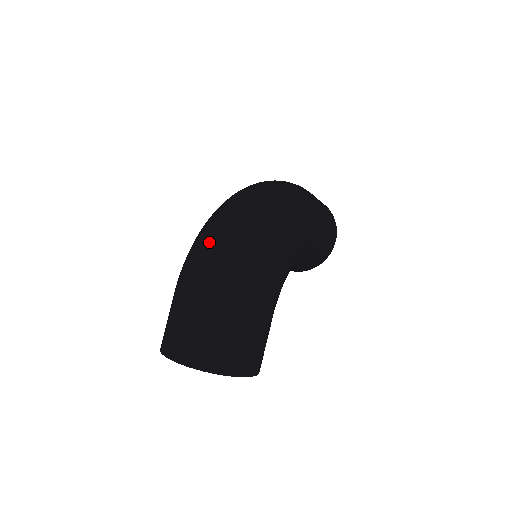
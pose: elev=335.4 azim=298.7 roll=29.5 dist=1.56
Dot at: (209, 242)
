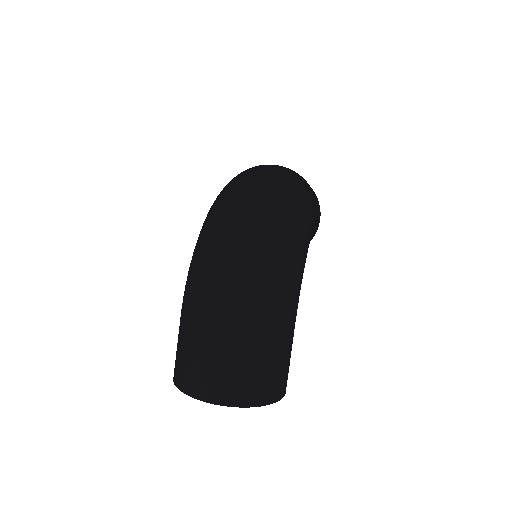
Dot at: (223, 259)
